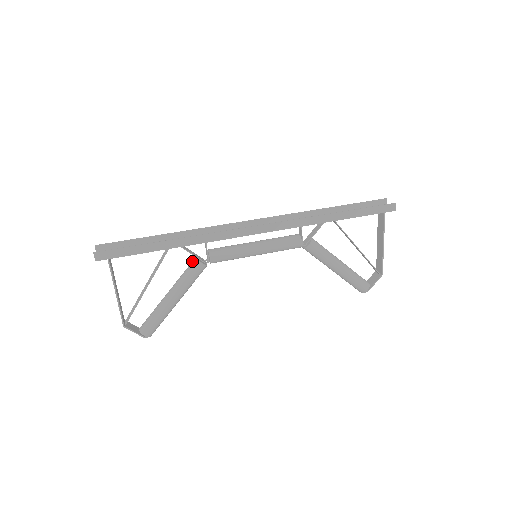
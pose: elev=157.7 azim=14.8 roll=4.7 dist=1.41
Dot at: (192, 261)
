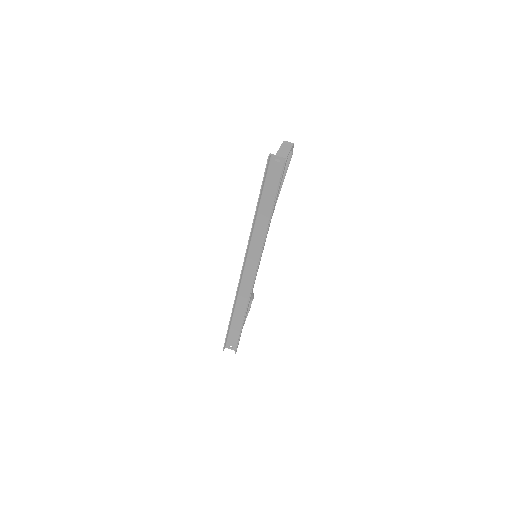
Dot at: occluded
